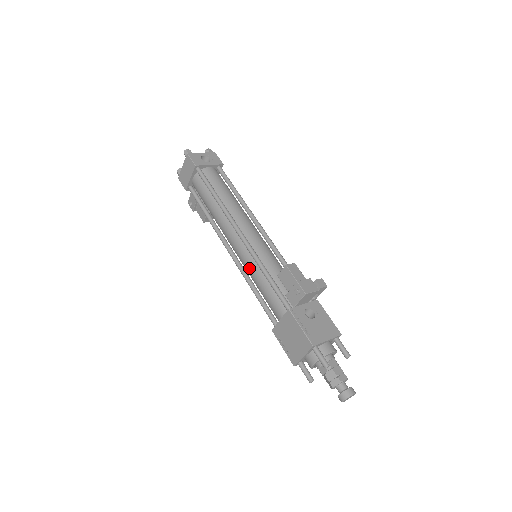
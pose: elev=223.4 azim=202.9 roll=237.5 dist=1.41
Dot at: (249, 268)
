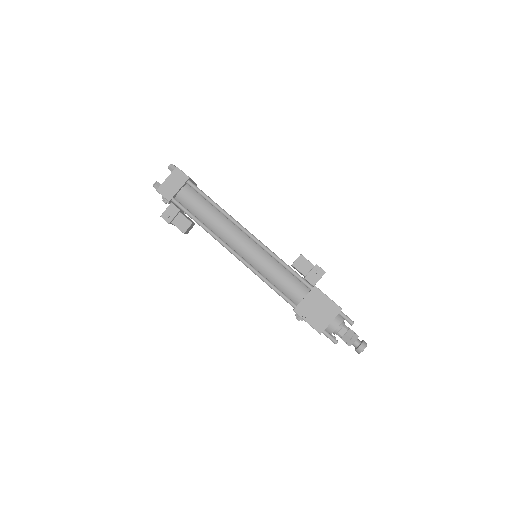
Dot at: (262, 262)
